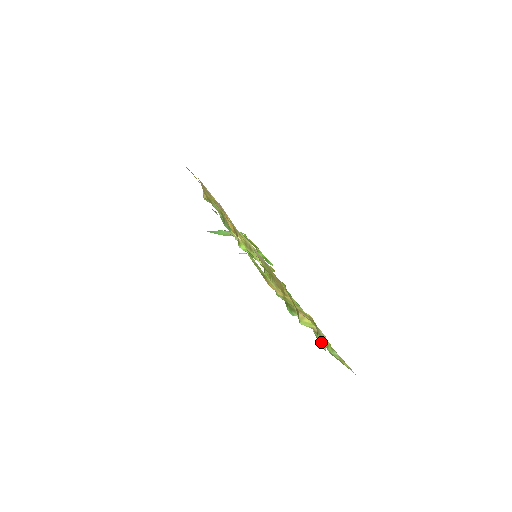
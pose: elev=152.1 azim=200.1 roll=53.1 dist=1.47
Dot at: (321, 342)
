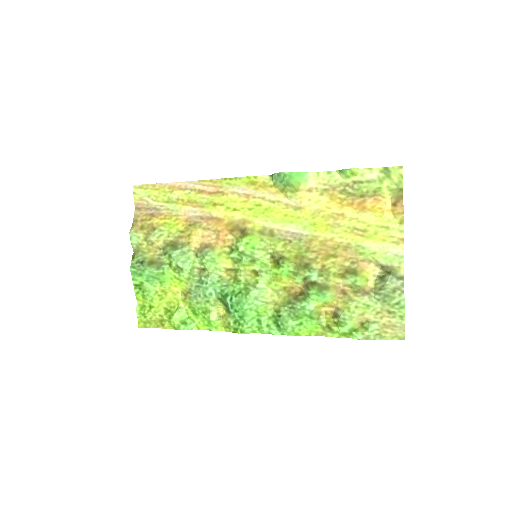
Dot at: (397, 276)
